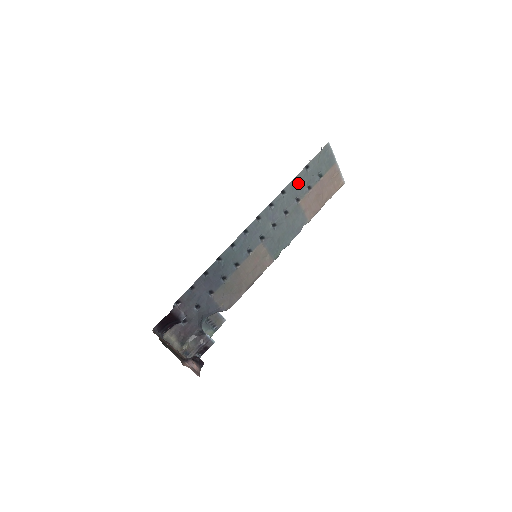
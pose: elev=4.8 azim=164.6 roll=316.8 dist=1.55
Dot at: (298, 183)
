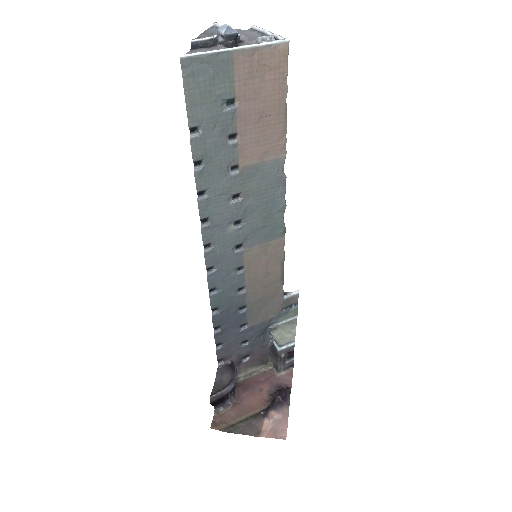
Dot at: (207, 159)
